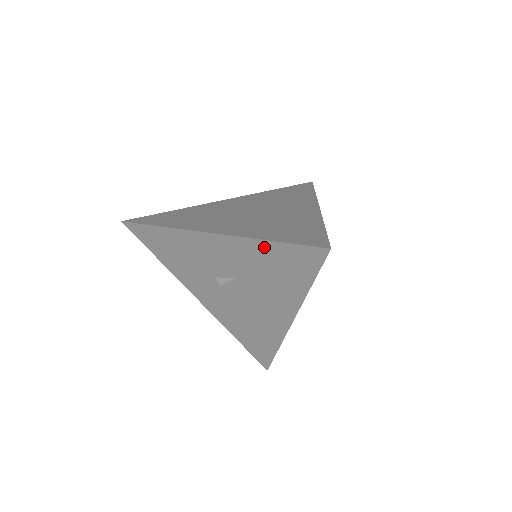
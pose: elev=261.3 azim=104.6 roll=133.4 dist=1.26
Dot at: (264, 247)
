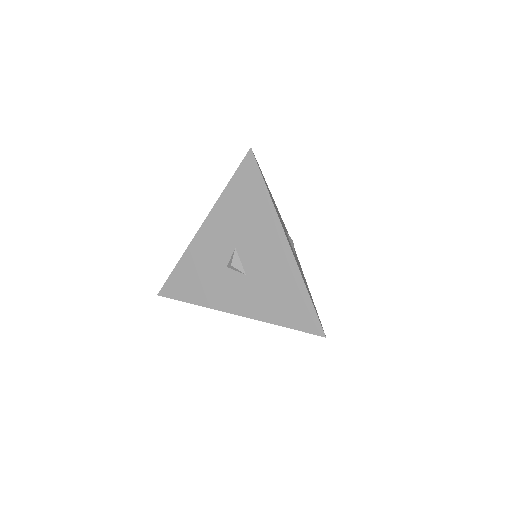
Dot at: (228, 195)
